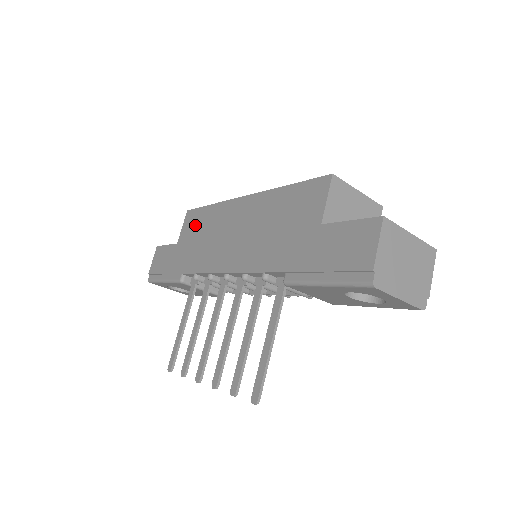
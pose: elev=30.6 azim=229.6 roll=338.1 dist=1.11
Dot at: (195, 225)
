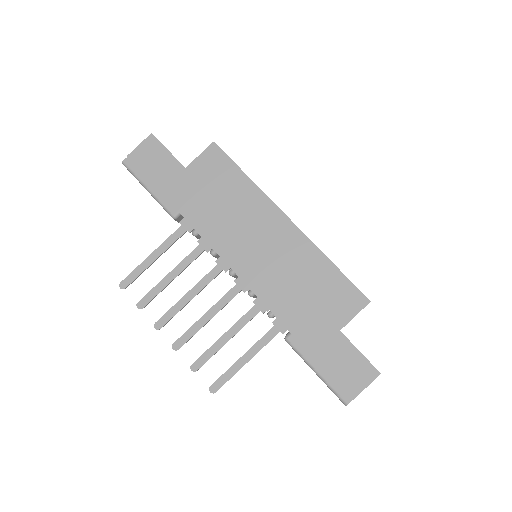
Dot at: (219, 176)
